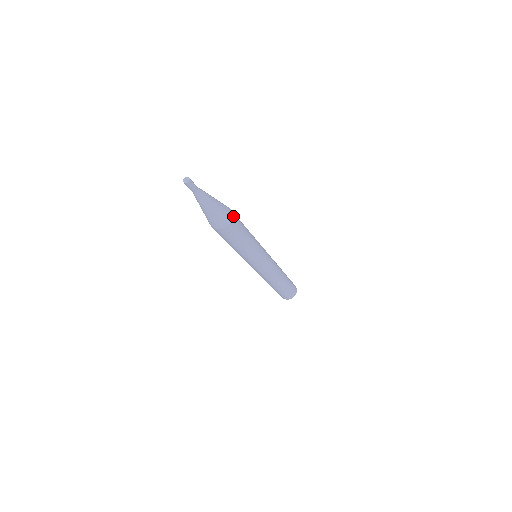
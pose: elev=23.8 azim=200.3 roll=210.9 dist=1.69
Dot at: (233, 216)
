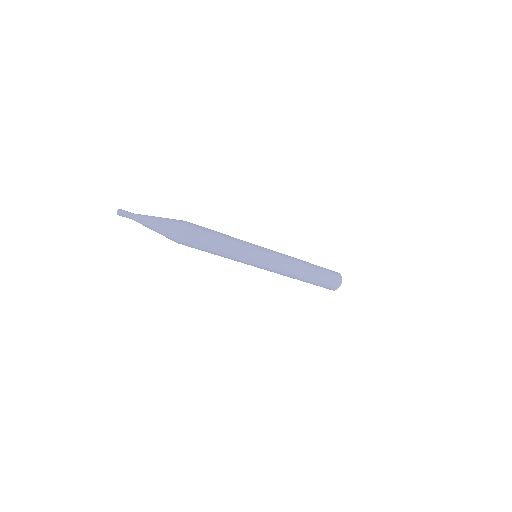
Dot at: (186, 236)
